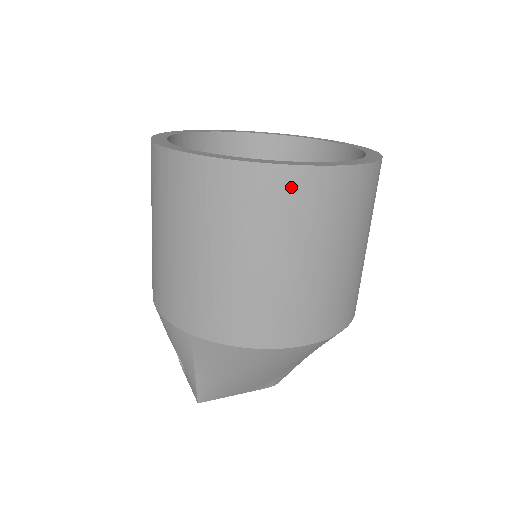
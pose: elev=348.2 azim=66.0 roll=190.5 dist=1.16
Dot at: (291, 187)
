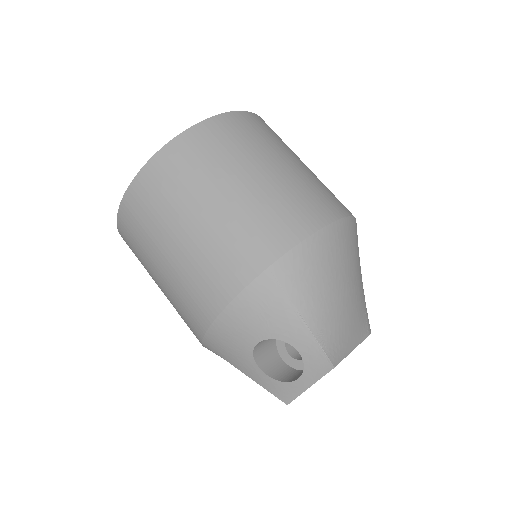
Dot at: (237, 123)
